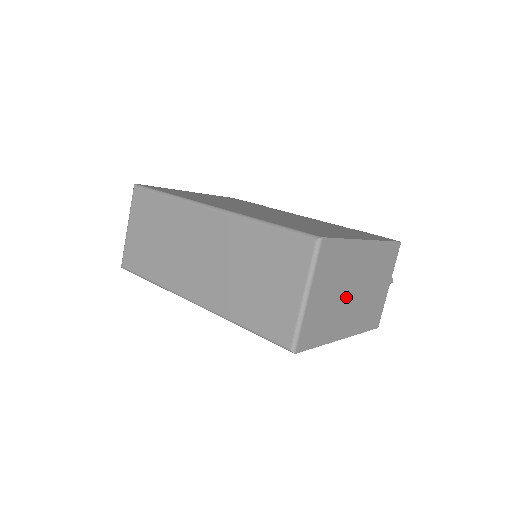
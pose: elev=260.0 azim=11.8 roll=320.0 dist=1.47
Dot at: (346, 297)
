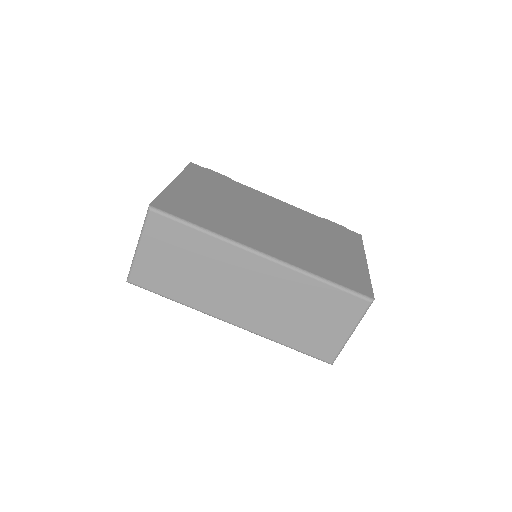
Dot at: occluded
